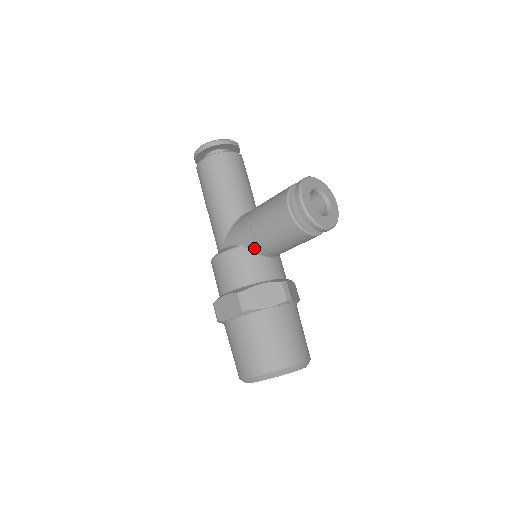
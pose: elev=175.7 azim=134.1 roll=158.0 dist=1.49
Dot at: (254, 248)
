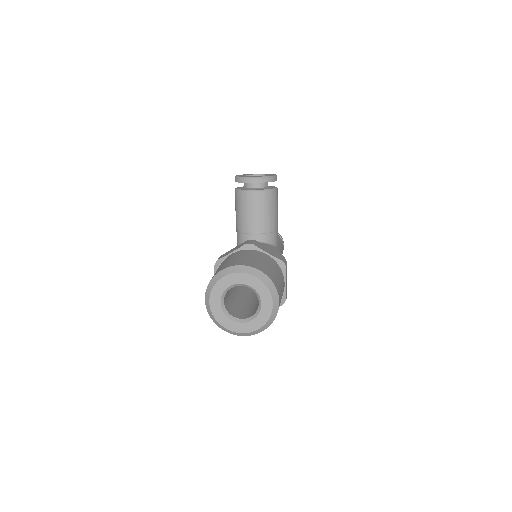
Dot at: (239, 239)
